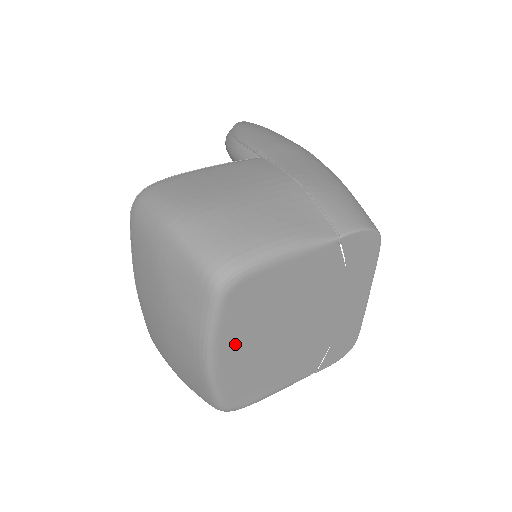
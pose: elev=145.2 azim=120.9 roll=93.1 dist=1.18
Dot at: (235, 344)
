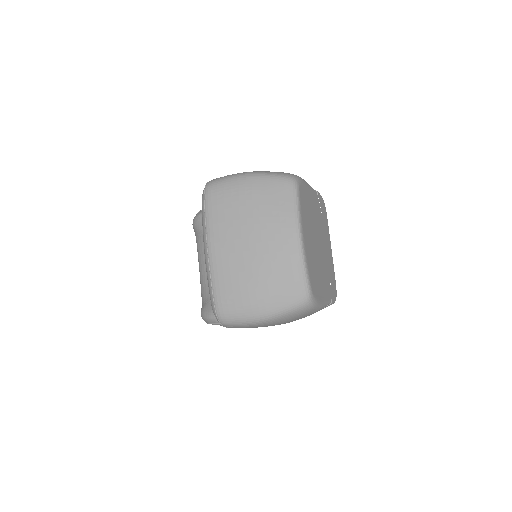
Dot at: (306, 230)
